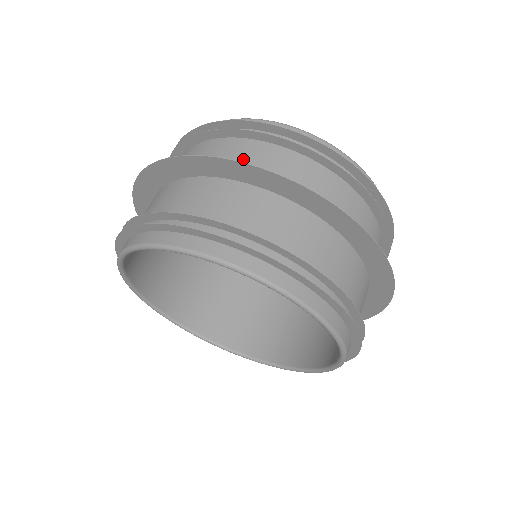
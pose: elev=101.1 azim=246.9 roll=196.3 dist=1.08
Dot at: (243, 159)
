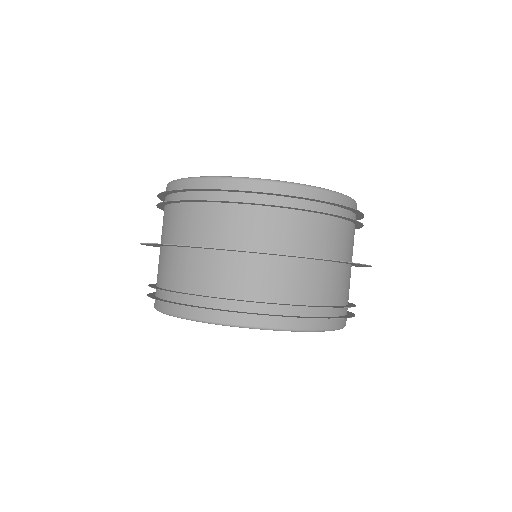
Dot at: (215, 226)
